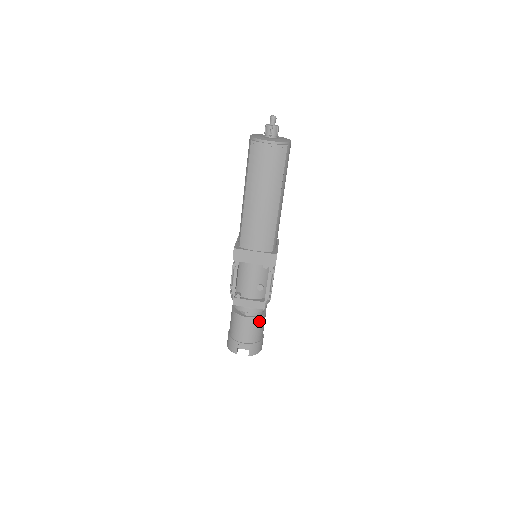
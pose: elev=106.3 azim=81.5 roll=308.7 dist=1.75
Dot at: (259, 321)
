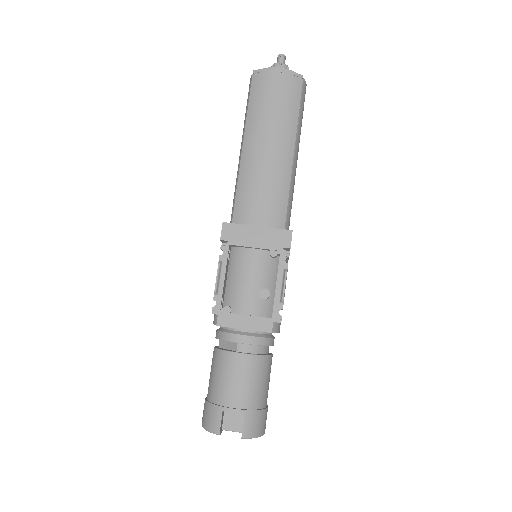
Dot at: (261, 364)
